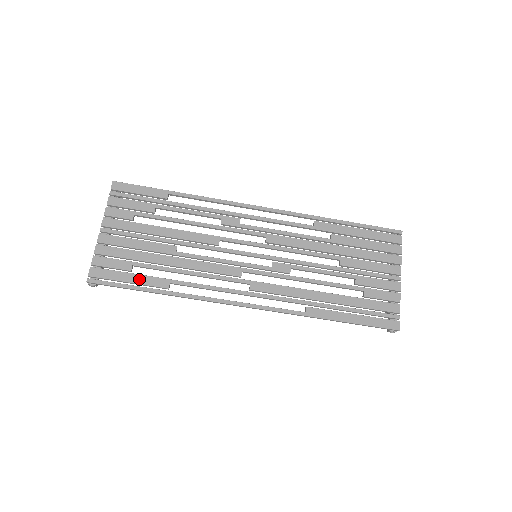
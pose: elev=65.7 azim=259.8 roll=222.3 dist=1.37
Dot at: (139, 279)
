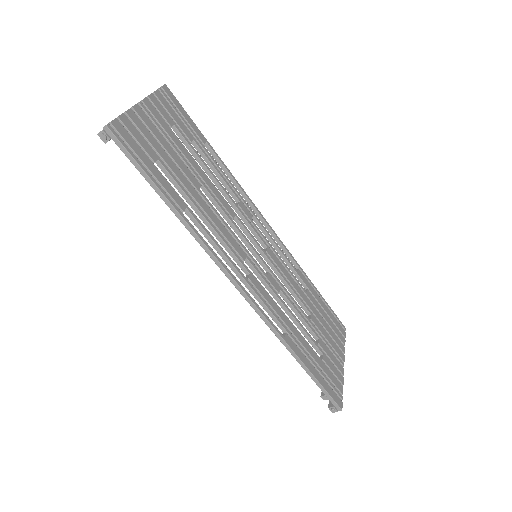
Dot at: (160, 176)
